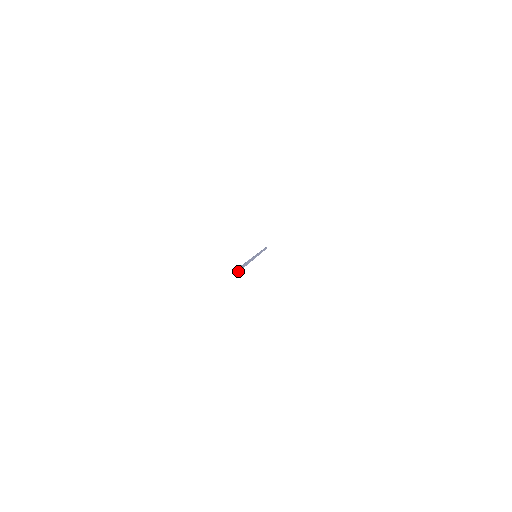
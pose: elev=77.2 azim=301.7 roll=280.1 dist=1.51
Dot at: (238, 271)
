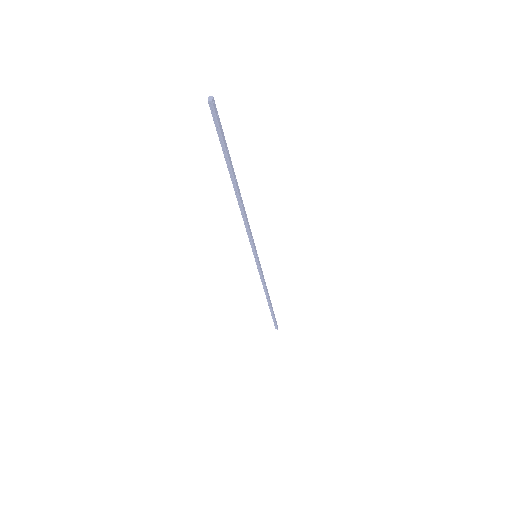
Dot at: (212, 96)
